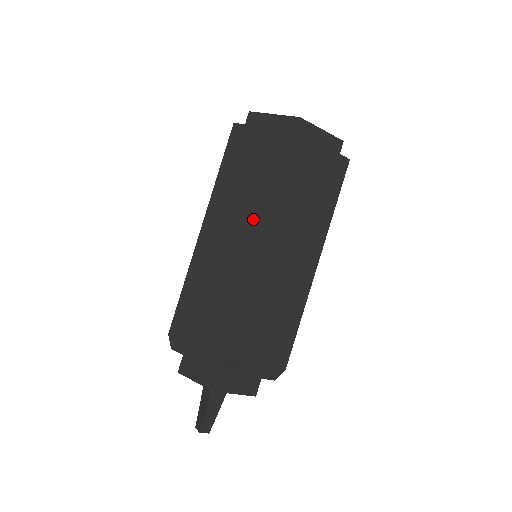
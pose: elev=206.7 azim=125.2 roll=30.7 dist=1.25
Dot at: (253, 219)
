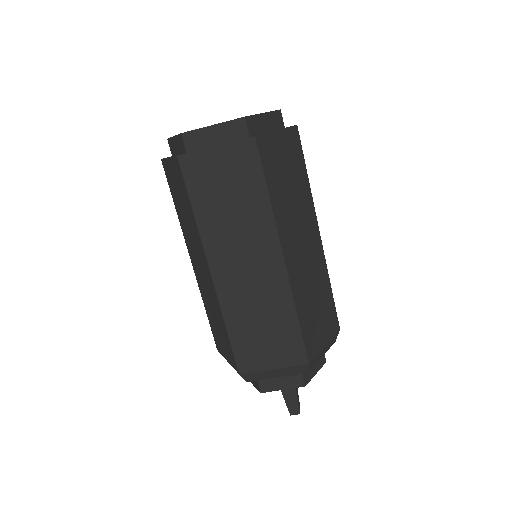
Dot at: (199, 249)
